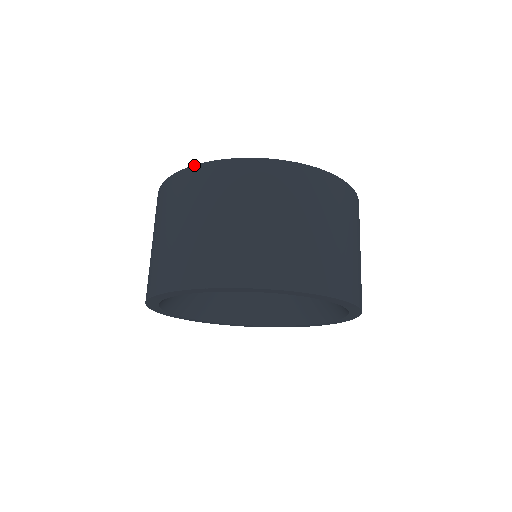
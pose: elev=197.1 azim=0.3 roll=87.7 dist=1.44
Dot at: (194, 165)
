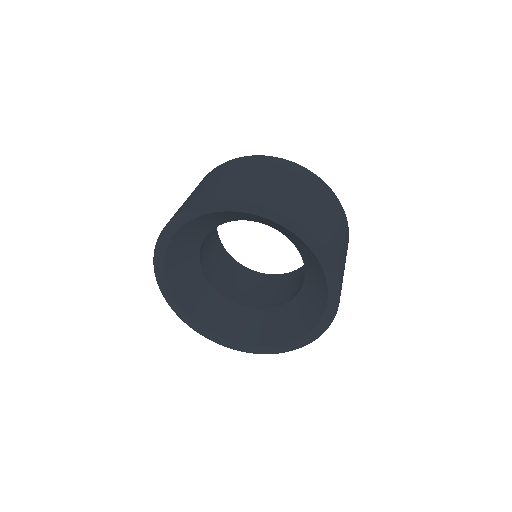
Dot at: (227, 161)
